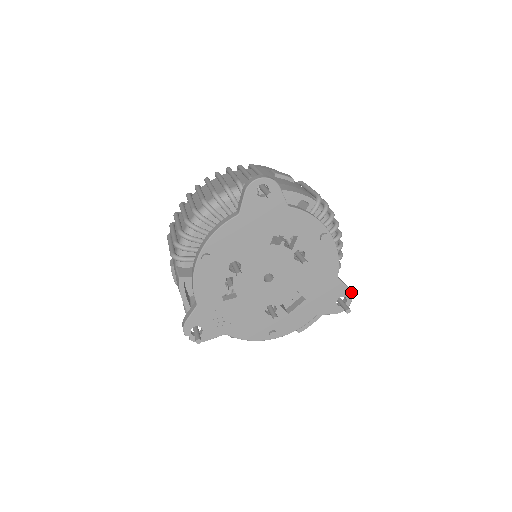
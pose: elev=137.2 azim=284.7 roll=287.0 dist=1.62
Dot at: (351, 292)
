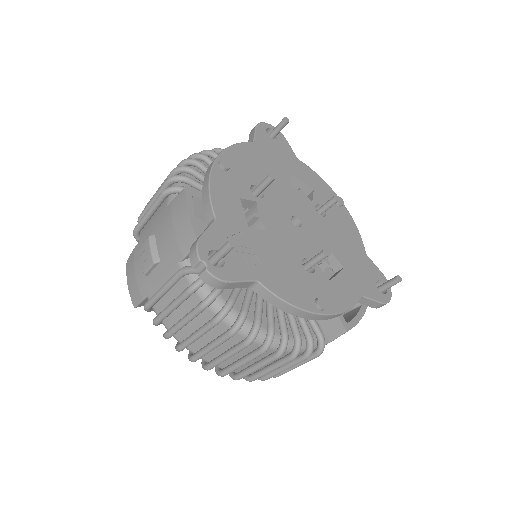
Dot at: (386, 279)
